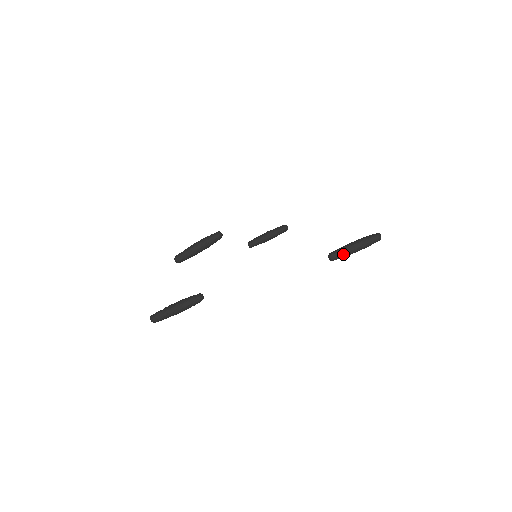
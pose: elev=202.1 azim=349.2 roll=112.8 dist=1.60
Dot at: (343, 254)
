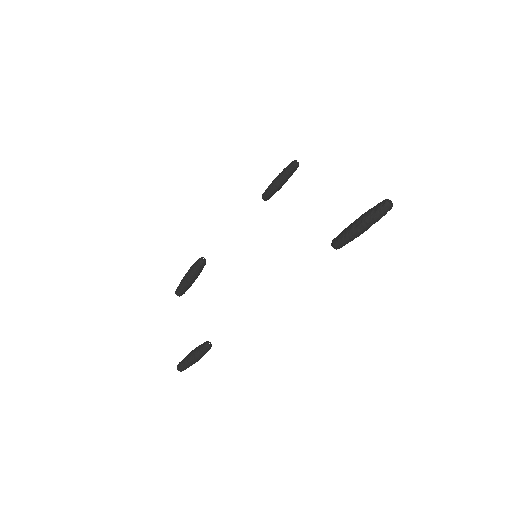
Dot at: (347, 241)
